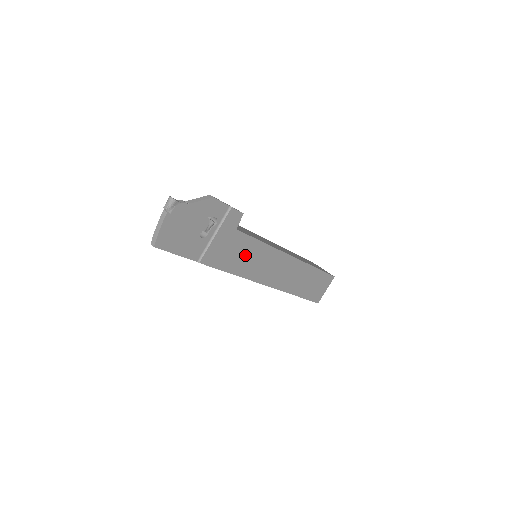
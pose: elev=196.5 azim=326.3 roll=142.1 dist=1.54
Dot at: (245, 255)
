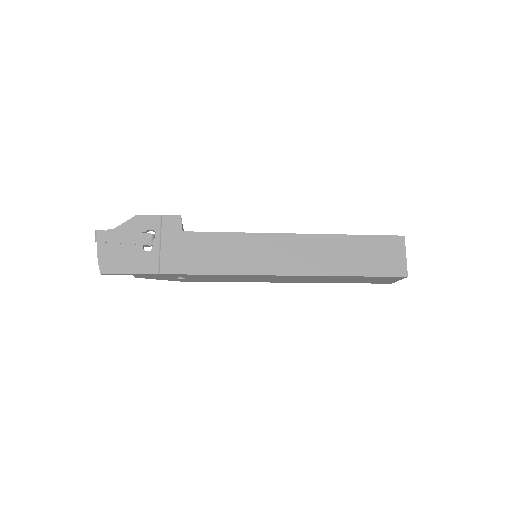
Dot at: (216, 252)
